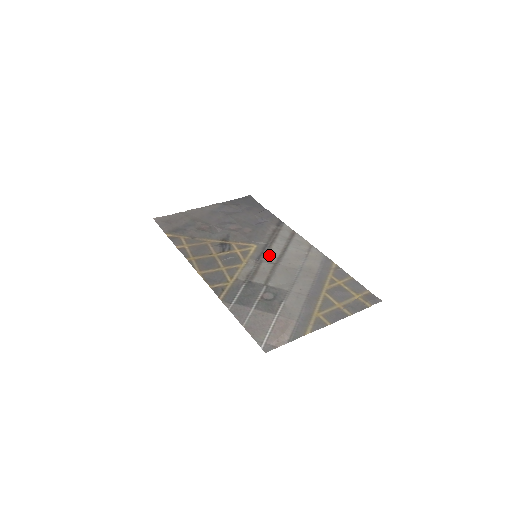
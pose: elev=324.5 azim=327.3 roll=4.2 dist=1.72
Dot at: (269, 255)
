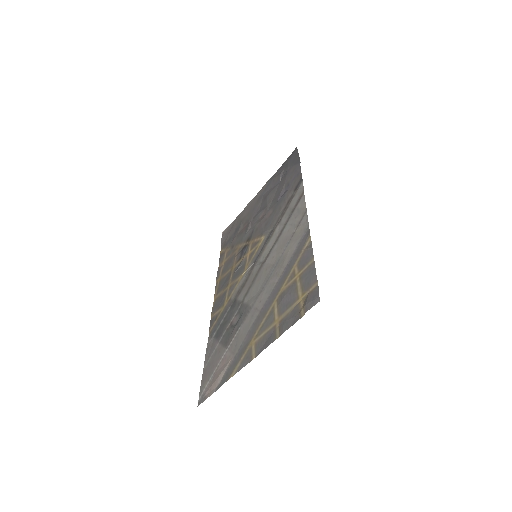
Dot at: (265, 250)
